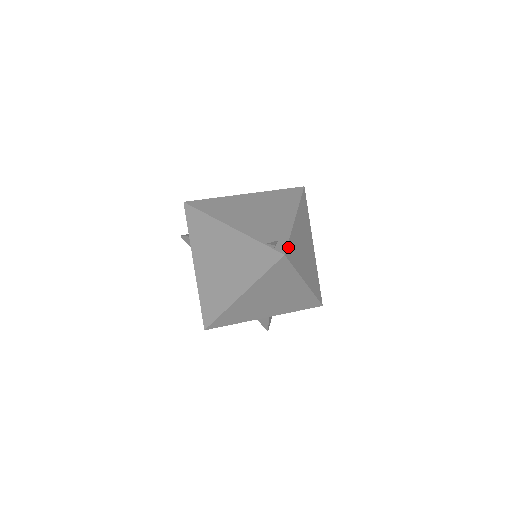
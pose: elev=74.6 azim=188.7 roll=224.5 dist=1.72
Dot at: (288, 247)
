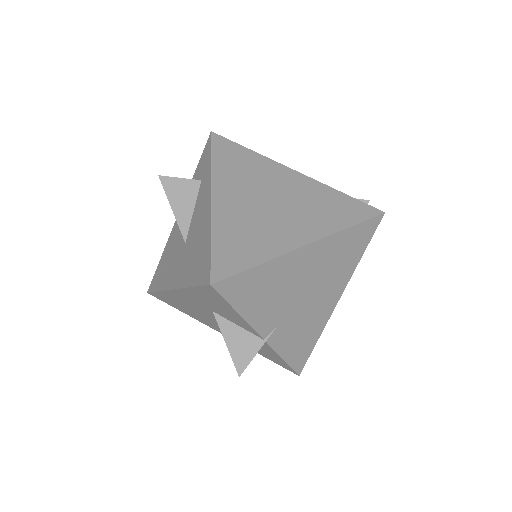
Dot at: occluded
